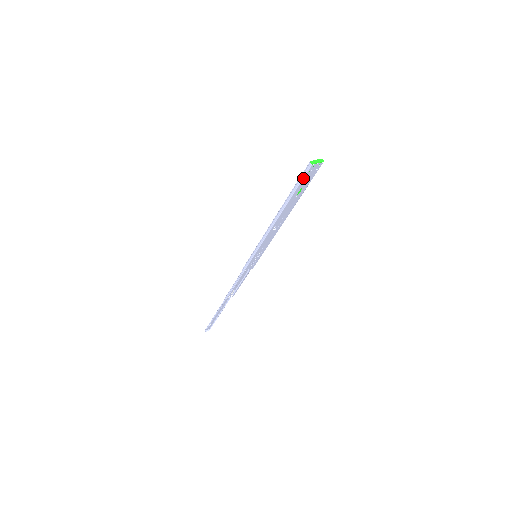
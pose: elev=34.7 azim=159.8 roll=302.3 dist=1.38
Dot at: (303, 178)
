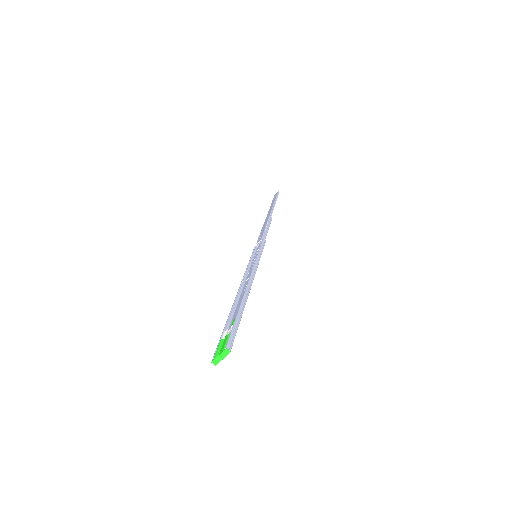
Dot at: (221, 347)
